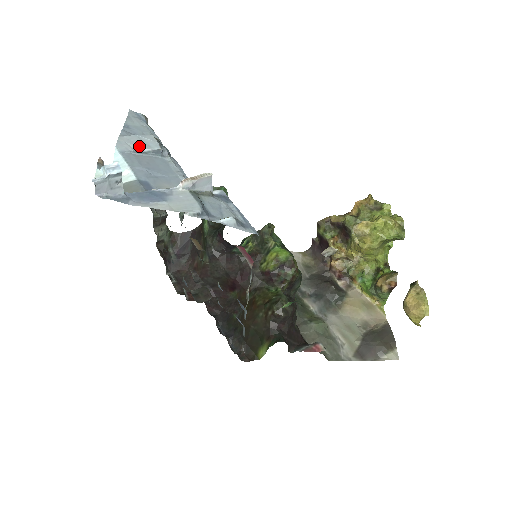
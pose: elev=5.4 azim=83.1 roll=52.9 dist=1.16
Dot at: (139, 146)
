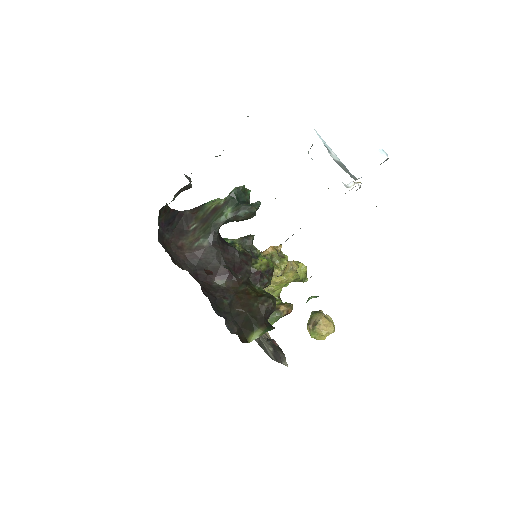
Dot at: occluded
